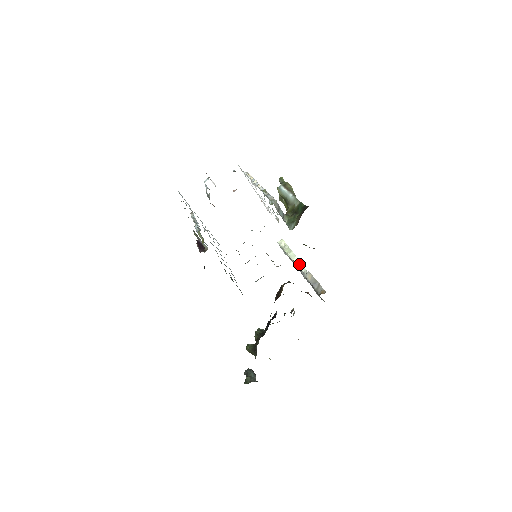
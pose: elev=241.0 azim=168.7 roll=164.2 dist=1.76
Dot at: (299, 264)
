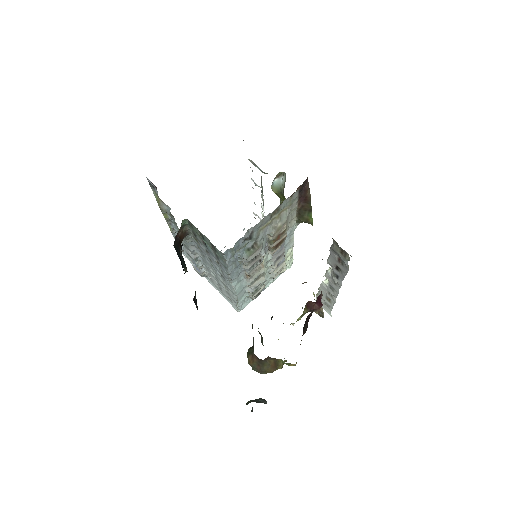
Dot at: occluded
